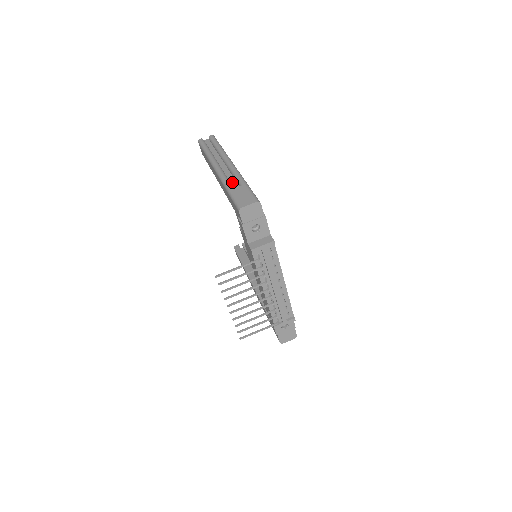
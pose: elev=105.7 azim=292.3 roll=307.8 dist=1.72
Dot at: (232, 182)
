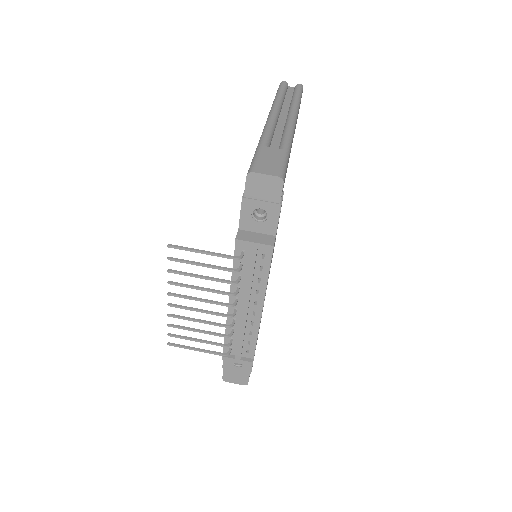
Dot at: (274, 140)
